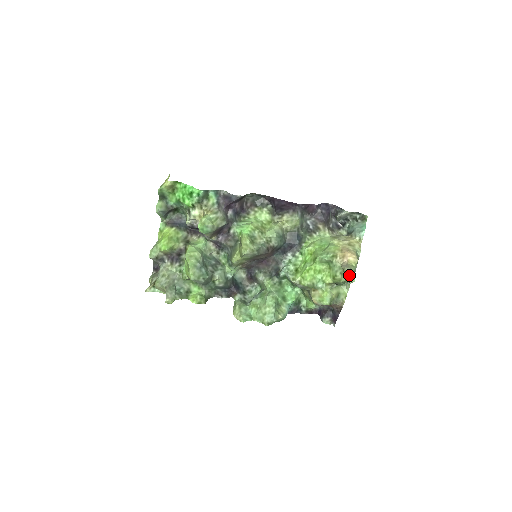
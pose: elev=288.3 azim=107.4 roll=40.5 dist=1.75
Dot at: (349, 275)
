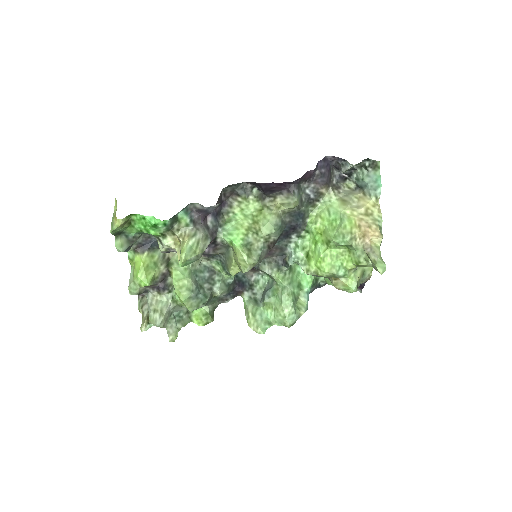
Dot at: (378, 266)
